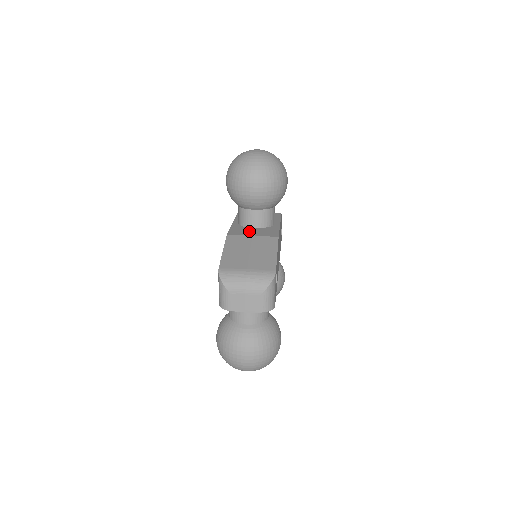
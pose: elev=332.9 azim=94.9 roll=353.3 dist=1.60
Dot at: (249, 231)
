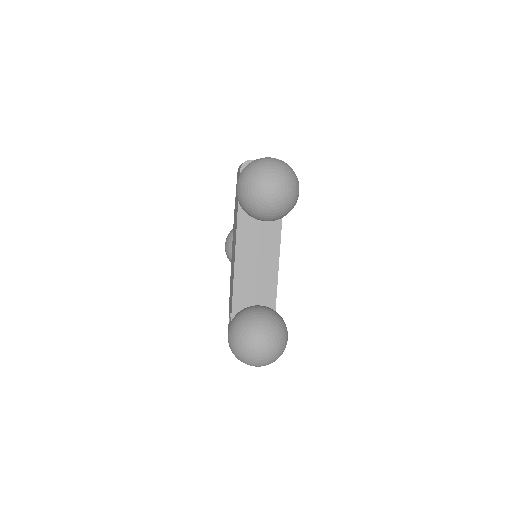
Dot at: occluded
